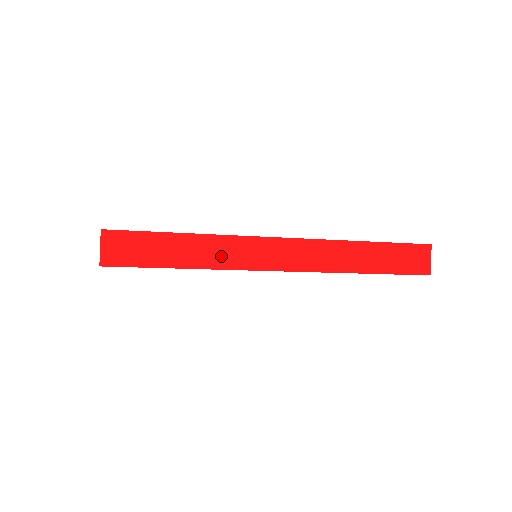
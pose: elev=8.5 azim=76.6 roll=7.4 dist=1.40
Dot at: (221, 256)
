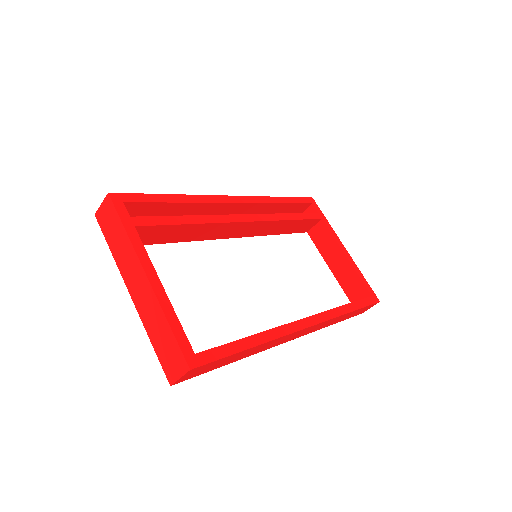
Dot at: (264, 348)
